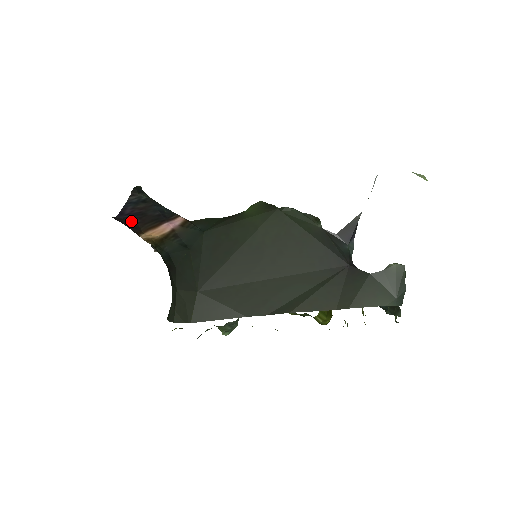
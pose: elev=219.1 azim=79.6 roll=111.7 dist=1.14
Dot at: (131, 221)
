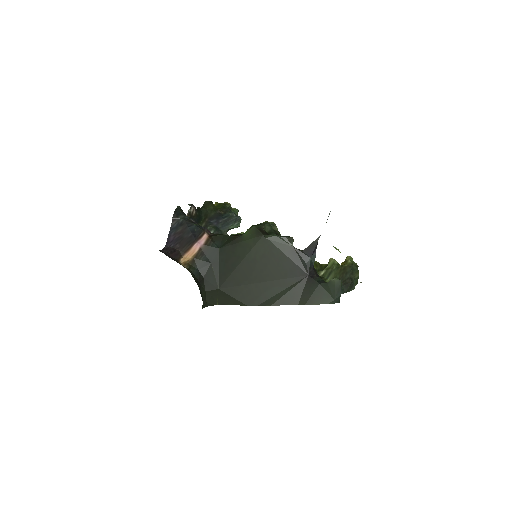
Dot at: (174, 248)
